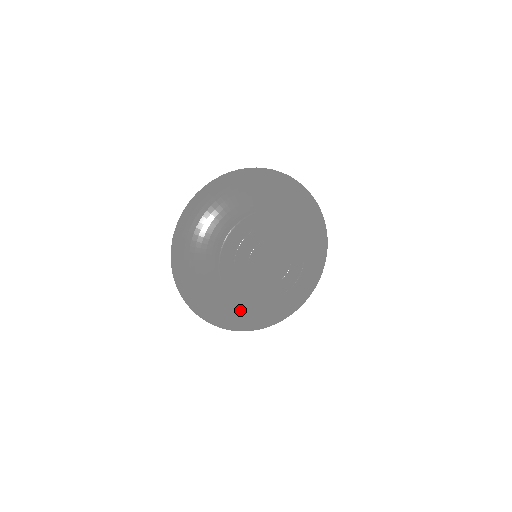
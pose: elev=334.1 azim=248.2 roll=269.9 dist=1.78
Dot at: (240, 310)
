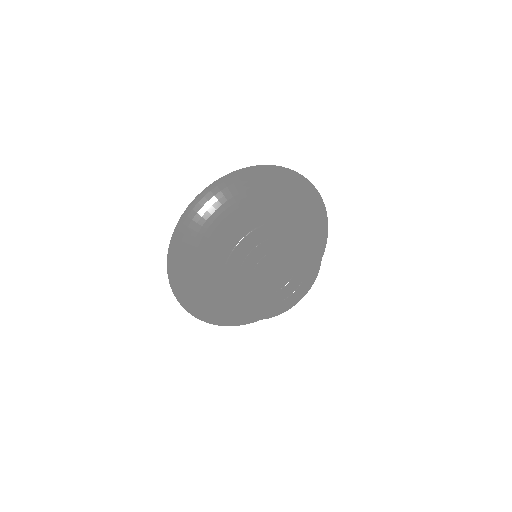
Dot at: occluded
